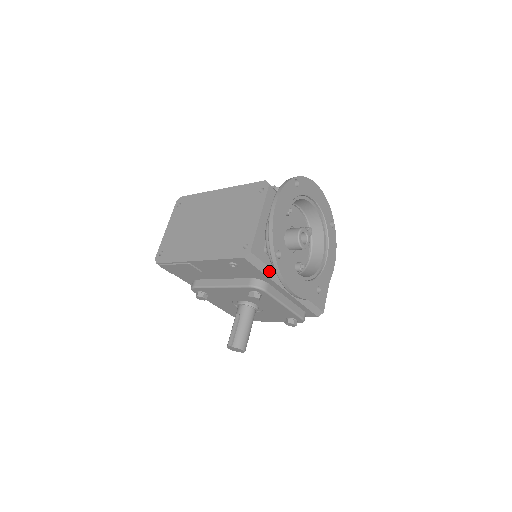
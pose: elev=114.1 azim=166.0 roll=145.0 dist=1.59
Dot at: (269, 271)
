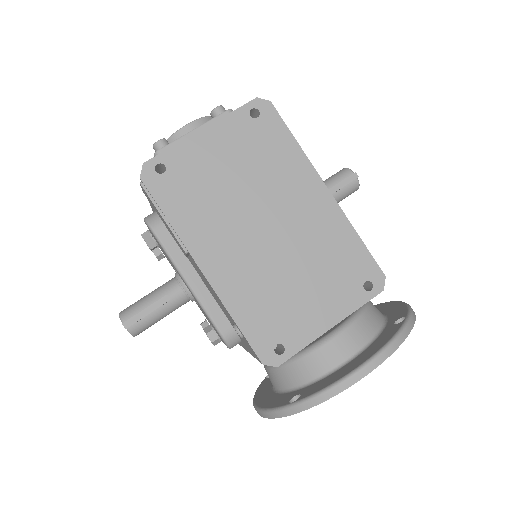
Dot at: occluded
